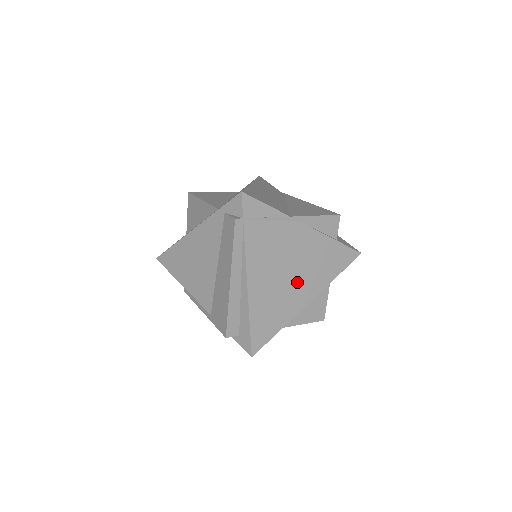
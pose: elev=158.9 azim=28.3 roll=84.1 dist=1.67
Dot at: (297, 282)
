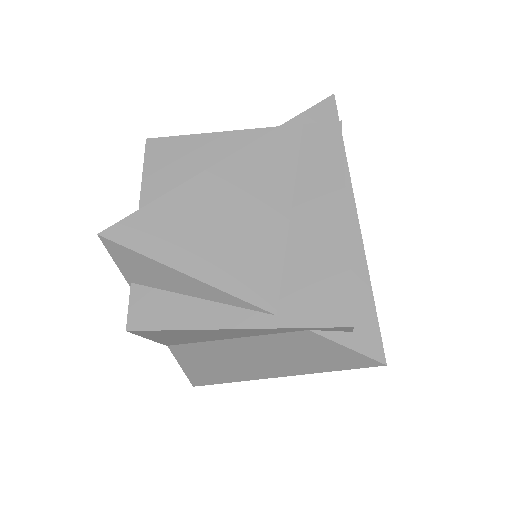
Dot at: occluded
